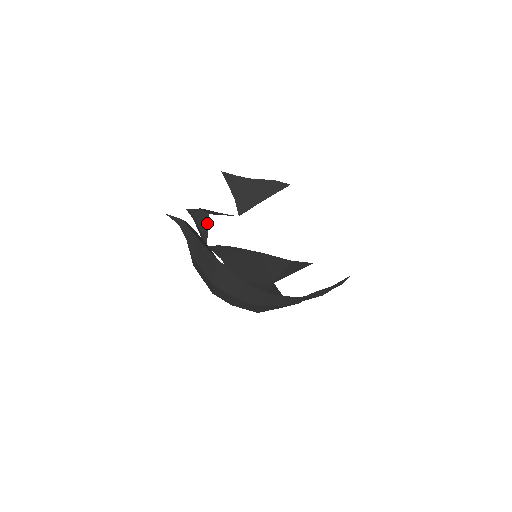
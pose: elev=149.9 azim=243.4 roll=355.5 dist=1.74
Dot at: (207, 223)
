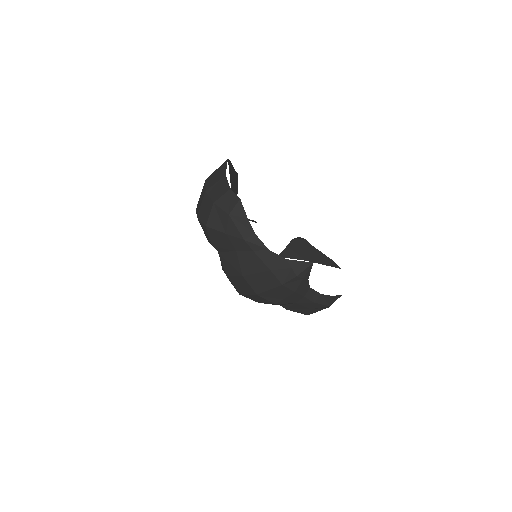
Dot at: occluded
